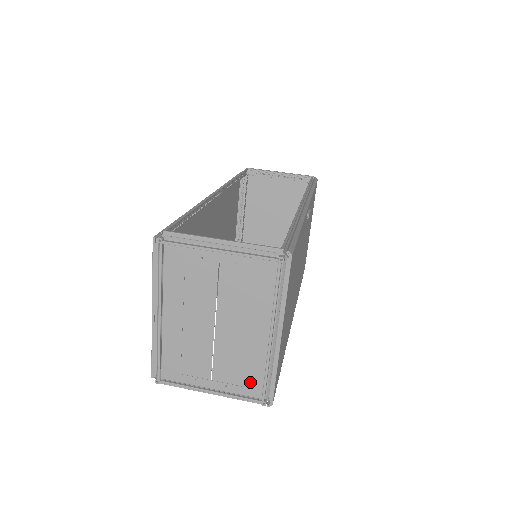
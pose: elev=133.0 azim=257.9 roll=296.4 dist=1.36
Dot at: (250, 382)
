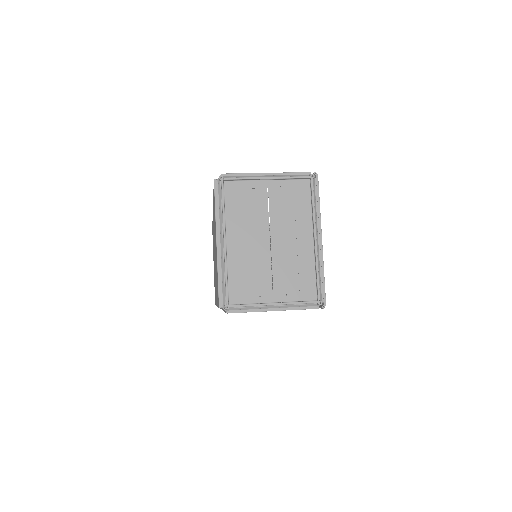
Dot at: (305, 286)
